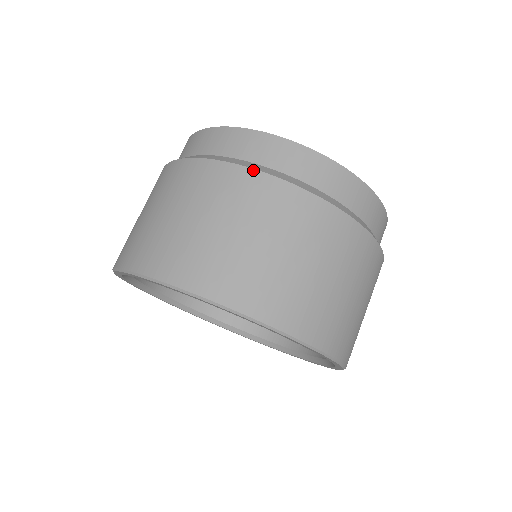
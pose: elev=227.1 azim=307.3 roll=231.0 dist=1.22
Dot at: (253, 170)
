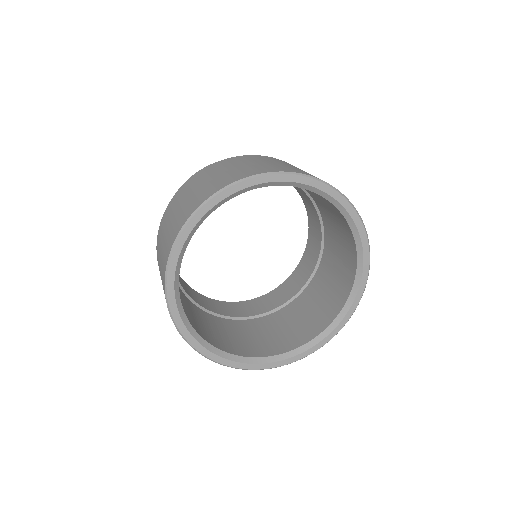
Dot at: occluded
